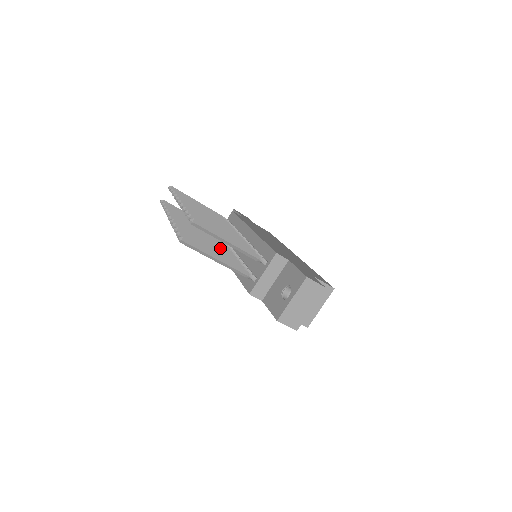
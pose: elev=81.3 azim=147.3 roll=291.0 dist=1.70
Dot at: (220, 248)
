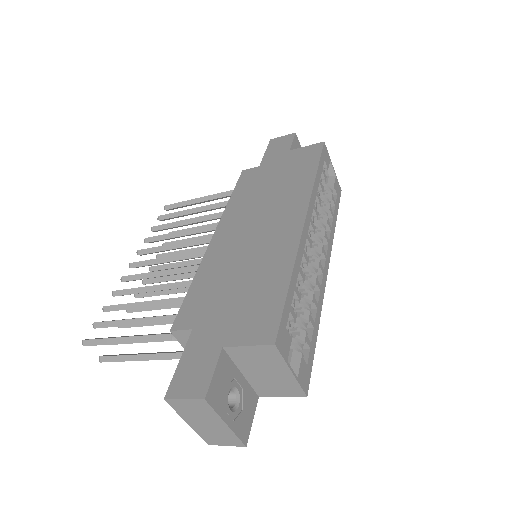
Dot at: occluded
